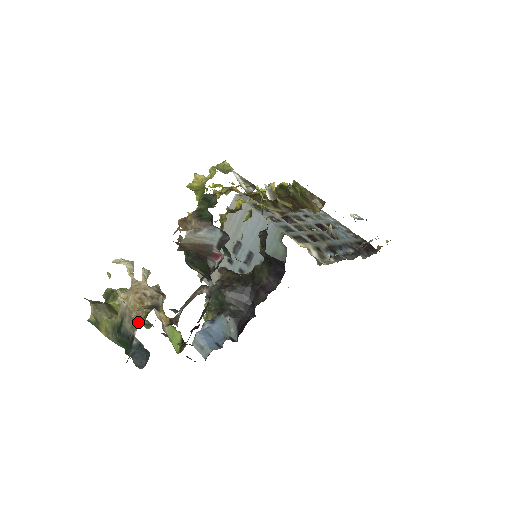
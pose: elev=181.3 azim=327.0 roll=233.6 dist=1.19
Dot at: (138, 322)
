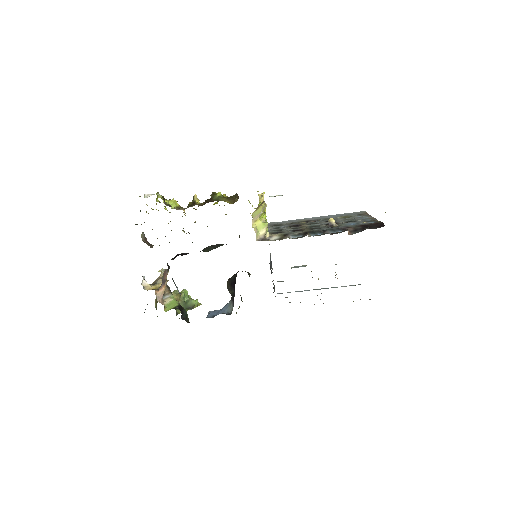
Dot at: occluded
